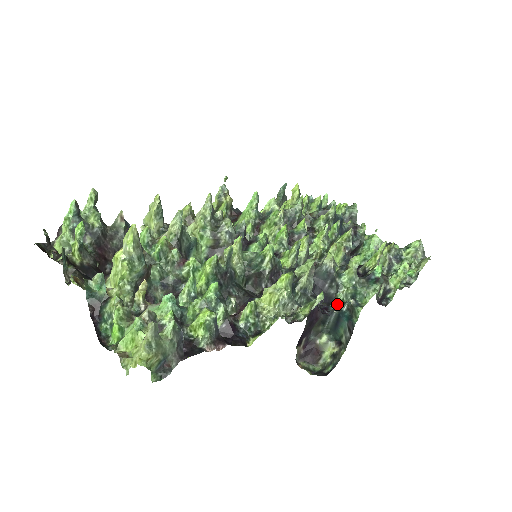
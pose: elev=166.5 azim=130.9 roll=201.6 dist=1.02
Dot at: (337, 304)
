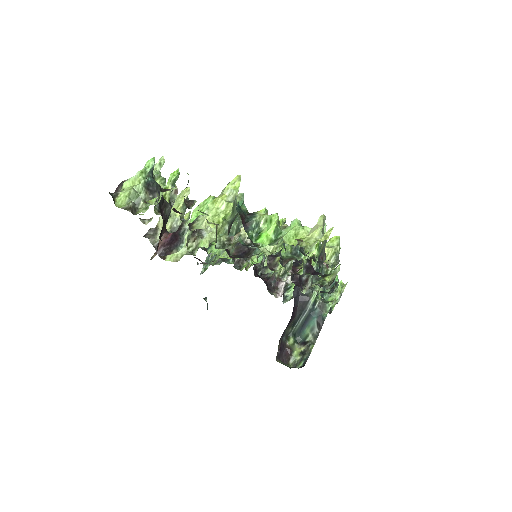
Dot at: (334, 285)
